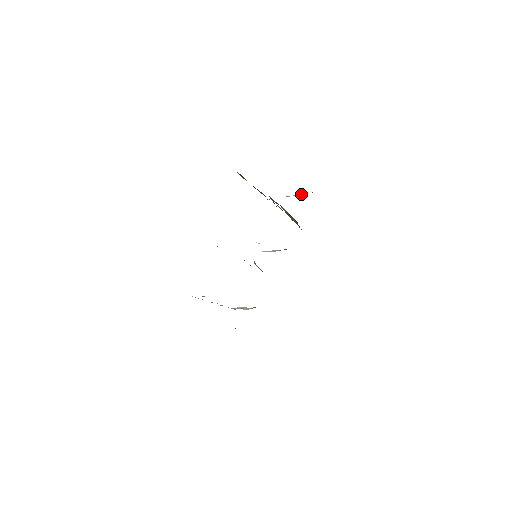
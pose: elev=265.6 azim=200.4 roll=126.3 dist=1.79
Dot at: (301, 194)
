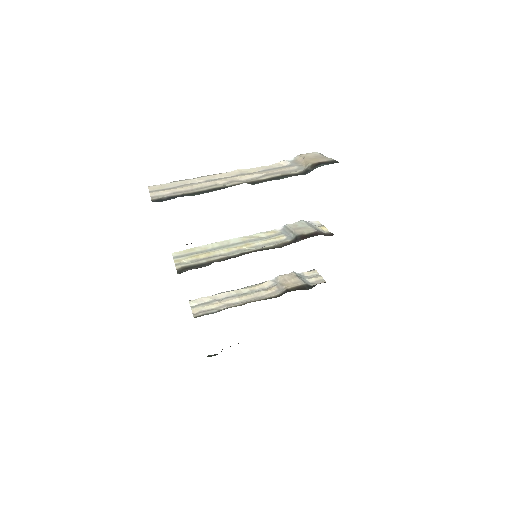
Dot at: (305, 163)
